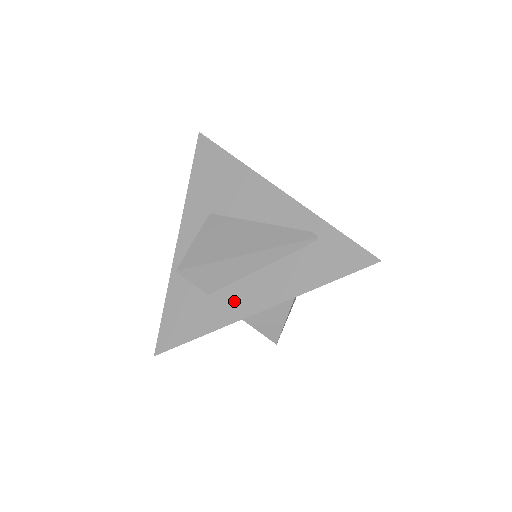
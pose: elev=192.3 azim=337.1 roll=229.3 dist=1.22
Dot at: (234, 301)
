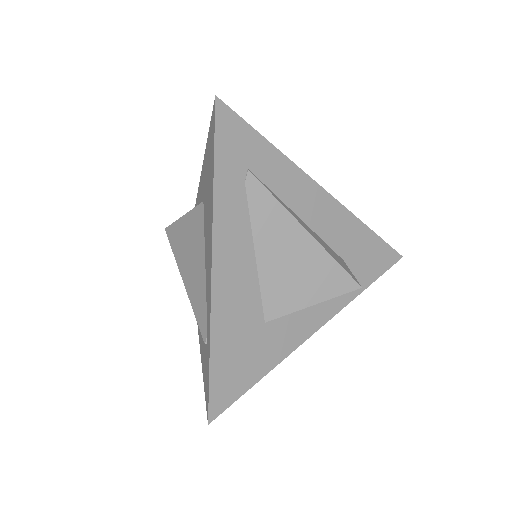
Dot at: occluded
